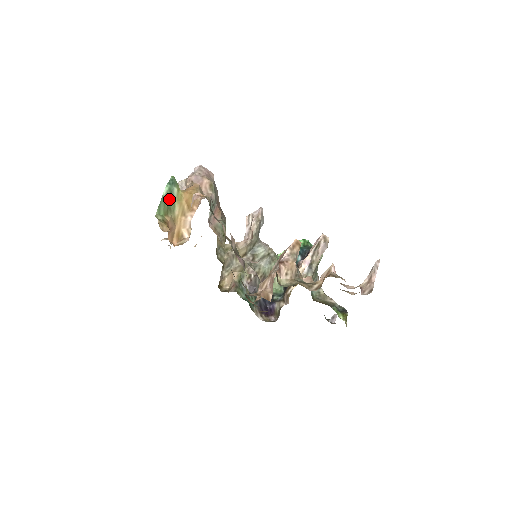
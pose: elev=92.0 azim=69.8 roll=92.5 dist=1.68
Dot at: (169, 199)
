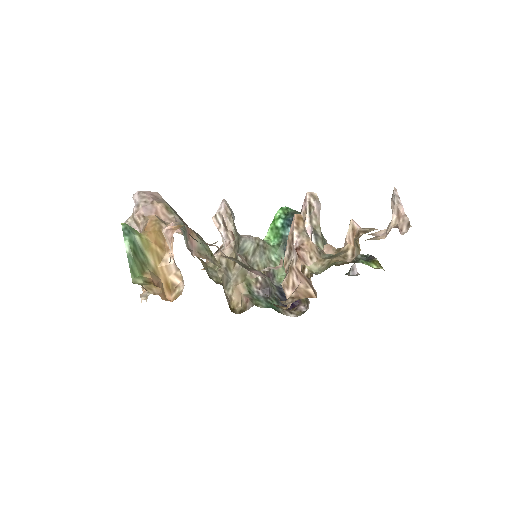
Dot at: (136, 253)
